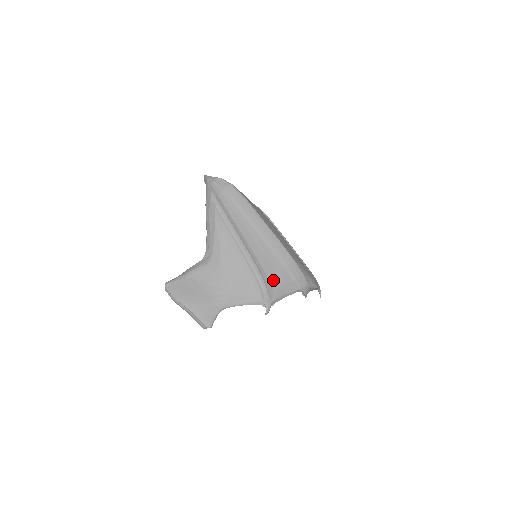
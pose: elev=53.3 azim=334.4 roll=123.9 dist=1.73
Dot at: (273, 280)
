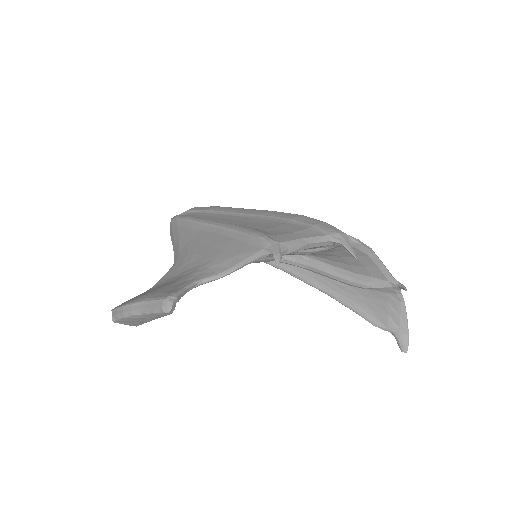
Dot at: (273, 231)
